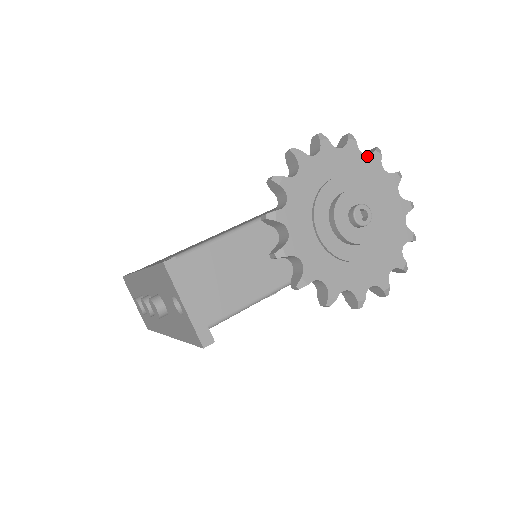
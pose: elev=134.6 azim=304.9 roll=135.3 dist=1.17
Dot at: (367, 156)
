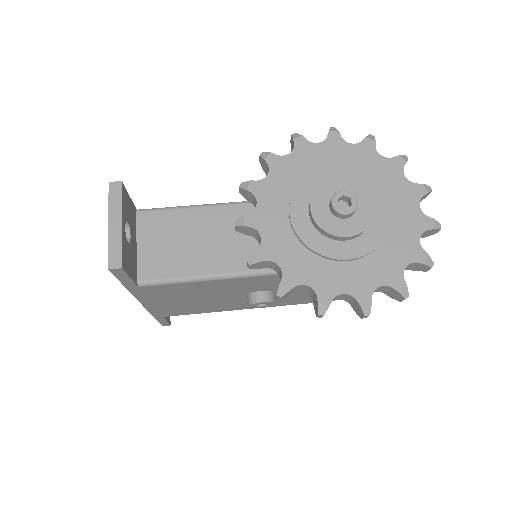
Dot at: (385, 158)
